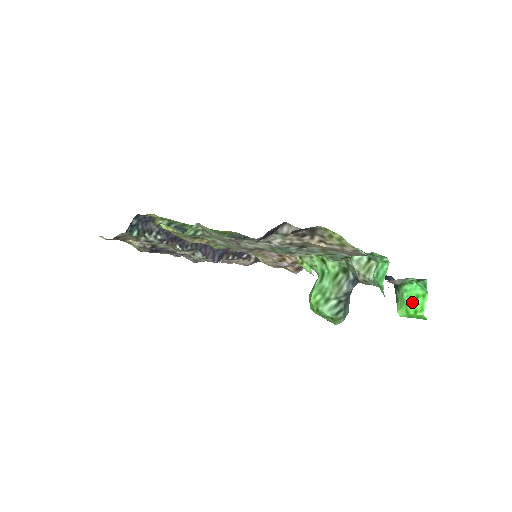
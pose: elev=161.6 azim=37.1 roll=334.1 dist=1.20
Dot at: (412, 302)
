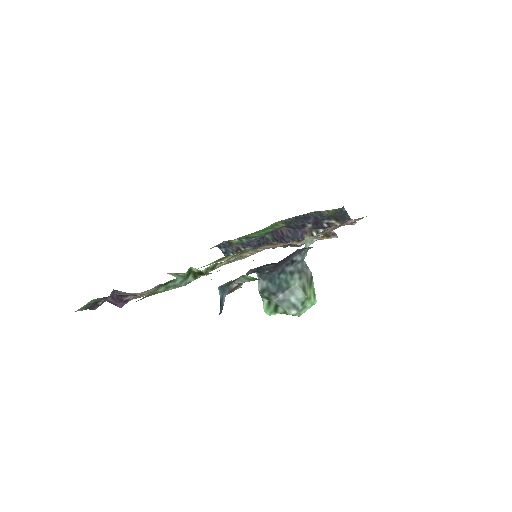
Dot at: occluded
